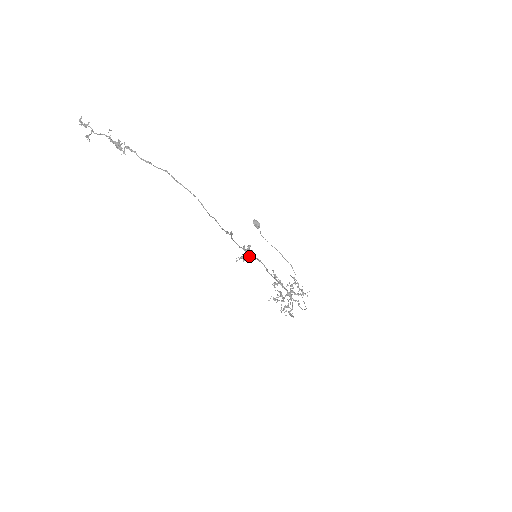
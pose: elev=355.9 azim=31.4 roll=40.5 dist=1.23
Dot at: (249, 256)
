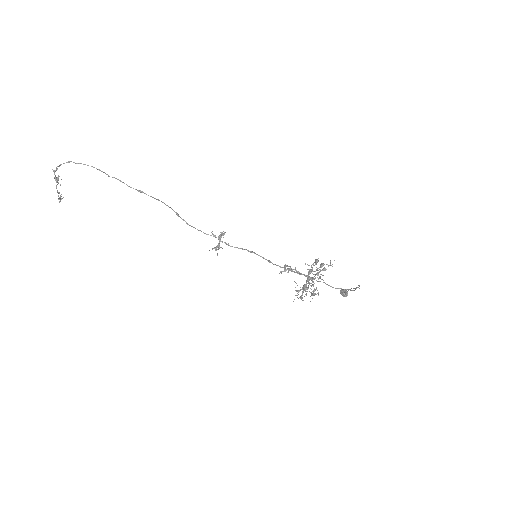
Dot at: (230, 246)
